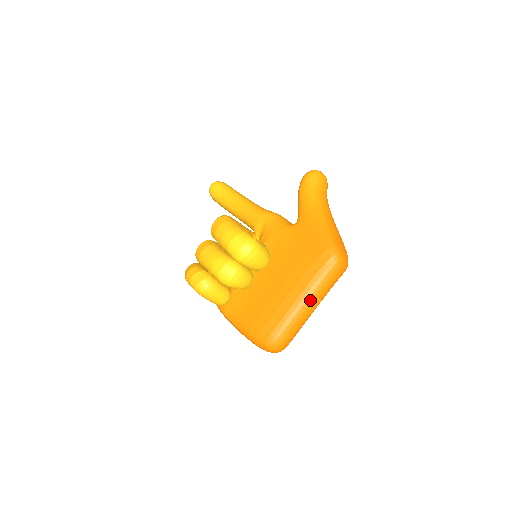
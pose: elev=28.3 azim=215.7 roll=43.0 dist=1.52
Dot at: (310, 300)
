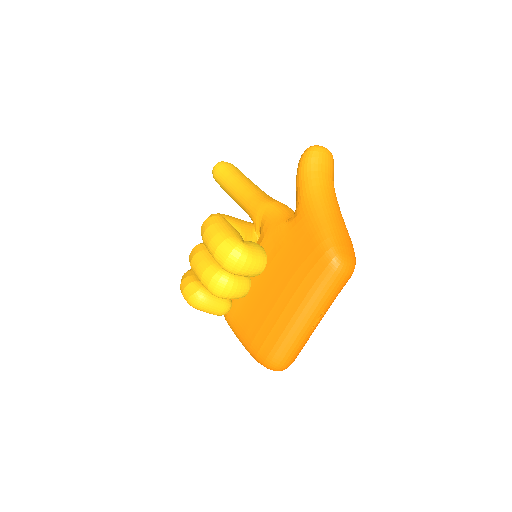
Dot at: (310, 314)
